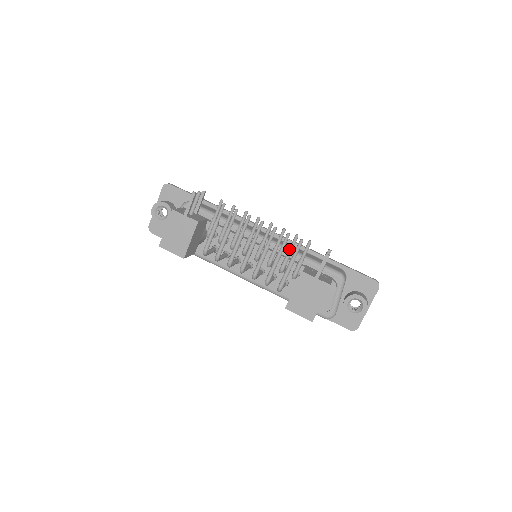
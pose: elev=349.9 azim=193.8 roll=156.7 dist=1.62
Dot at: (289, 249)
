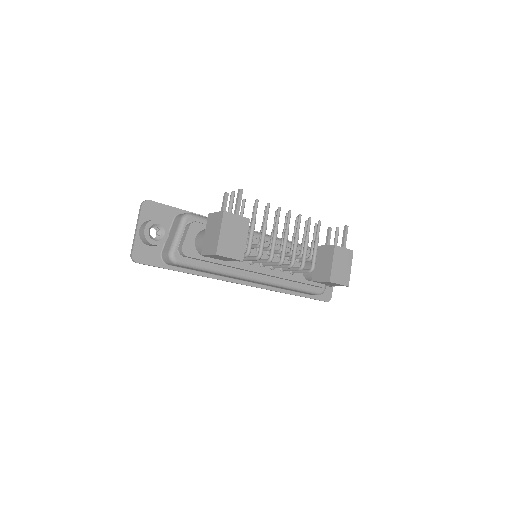
Dot at: (305, 234)
